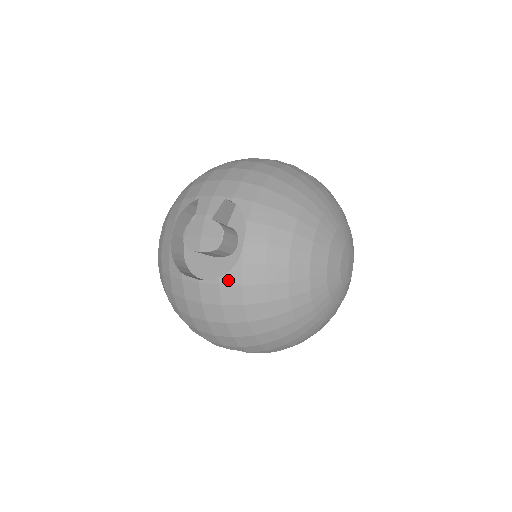
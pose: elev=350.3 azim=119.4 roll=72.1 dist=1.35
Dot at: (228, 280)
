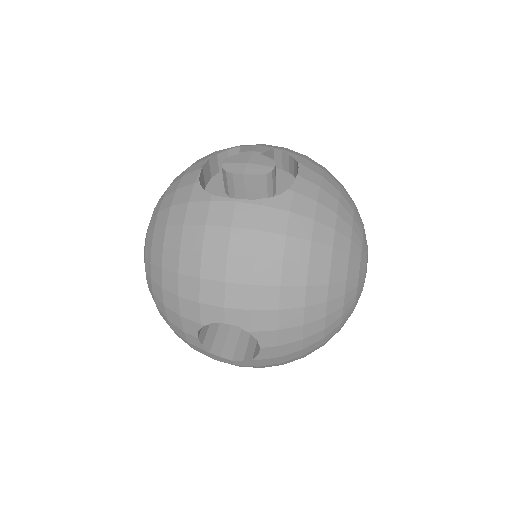
Dot at: (275, 203)
